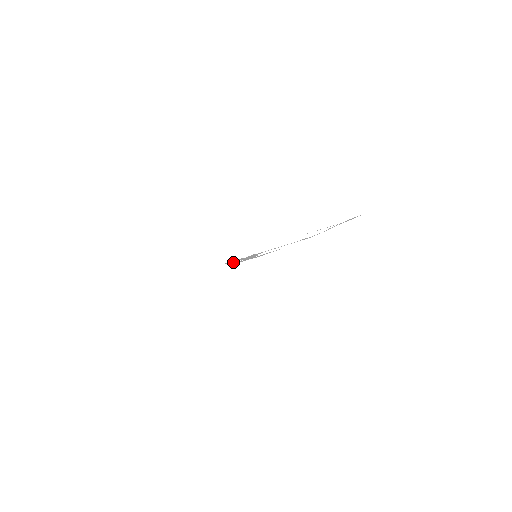
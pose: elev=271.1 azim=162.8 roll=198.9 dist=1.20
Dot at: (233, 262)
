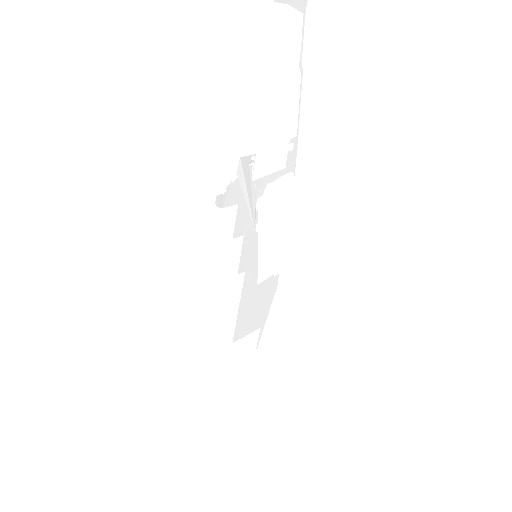
Dot at: (235, 235)
